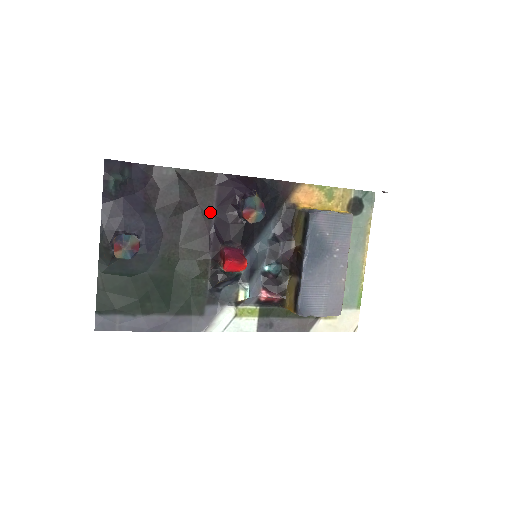
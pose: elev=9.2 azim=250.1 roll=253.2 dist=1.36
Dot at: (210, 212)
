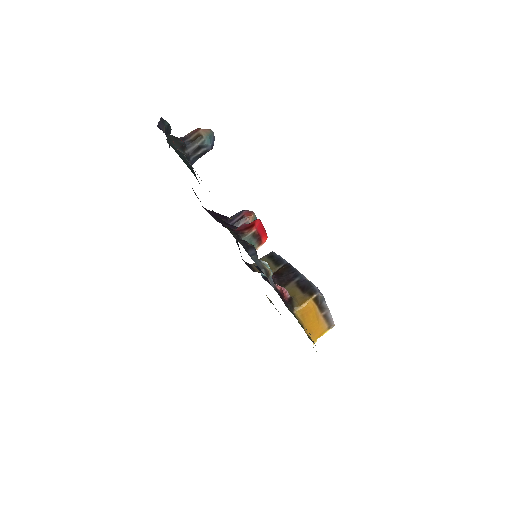
Dot at: occluded
